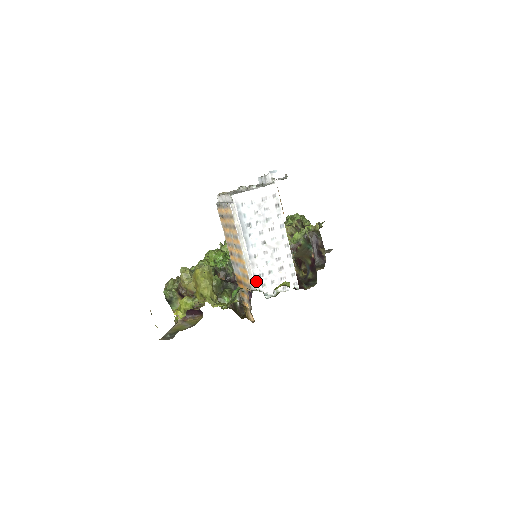
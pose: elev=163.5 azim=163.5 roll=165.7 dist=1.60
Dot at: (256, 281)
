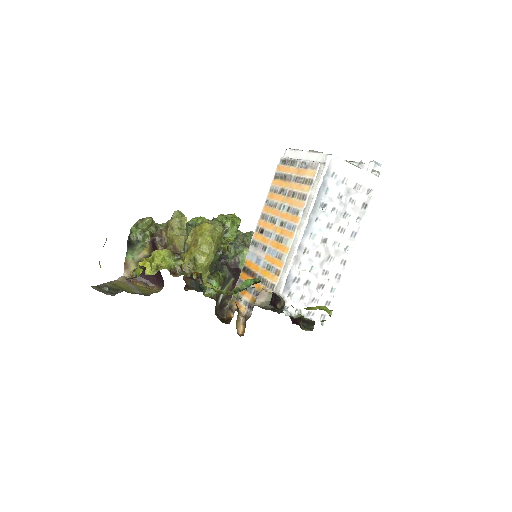
Dot at: (286, 284)
